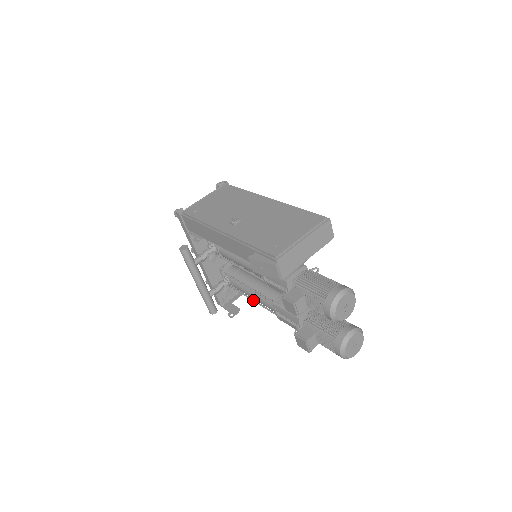
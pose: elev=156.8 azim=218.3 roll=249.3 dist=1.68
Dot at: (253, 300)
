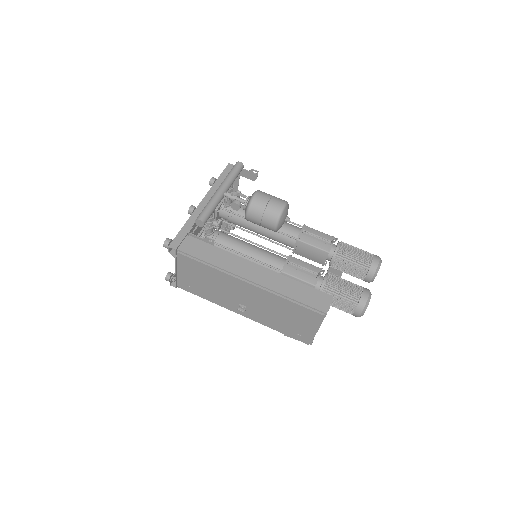
Dot at: occluded
